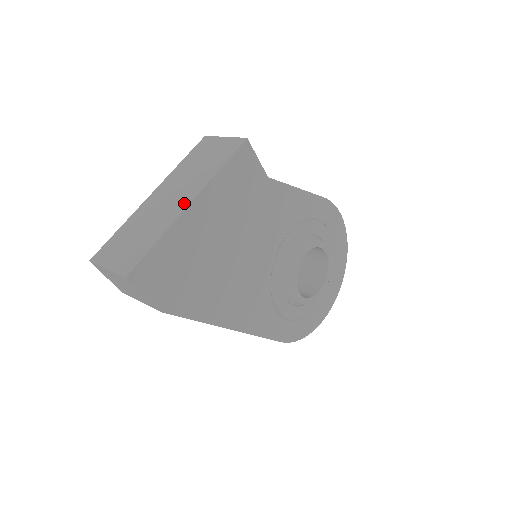
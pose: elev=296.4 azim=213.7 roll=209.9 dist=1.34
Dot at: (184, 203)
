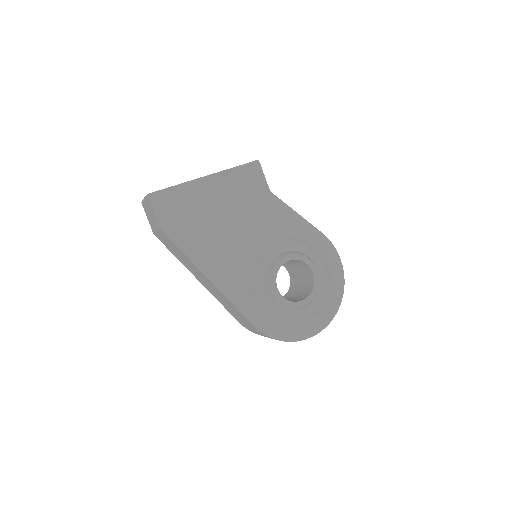
Dot at: (202, 177)
